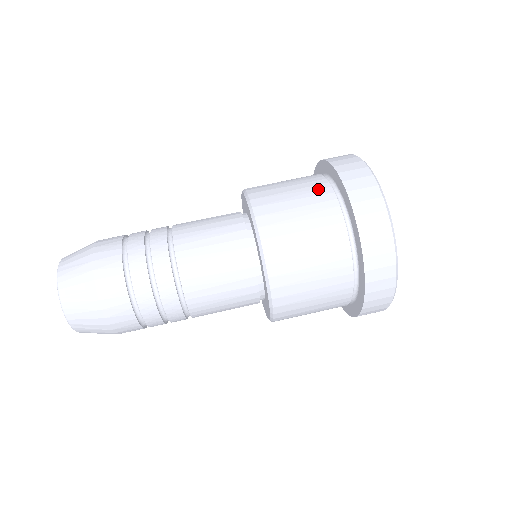
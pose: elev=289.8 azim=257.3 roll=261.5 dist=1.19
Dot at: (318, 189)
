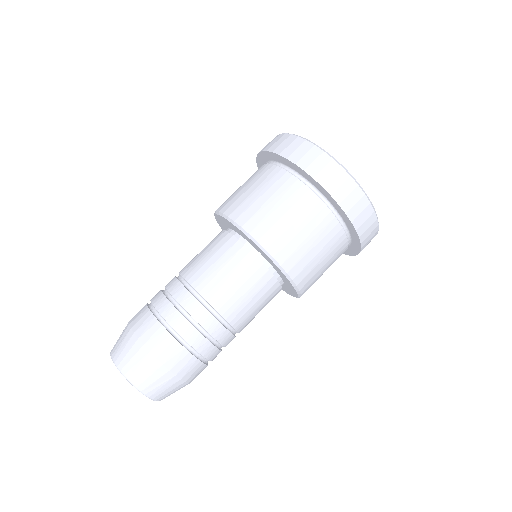
Dot at: (327, 225)
